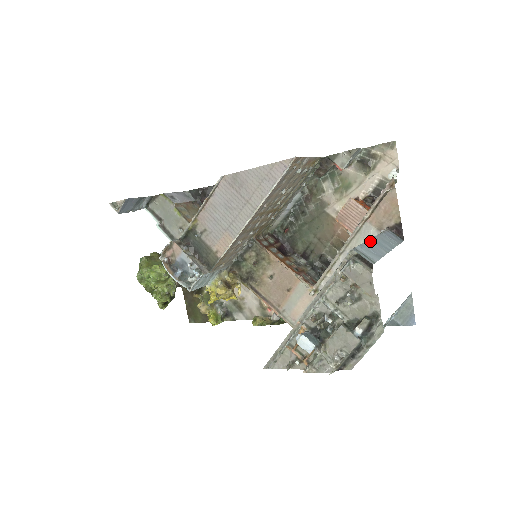
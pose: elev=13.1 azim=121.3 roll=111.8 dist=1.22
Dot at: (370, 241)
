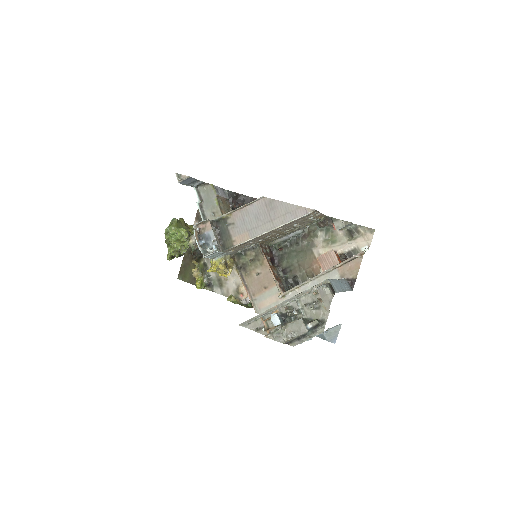
Dot at: (337, 280)
